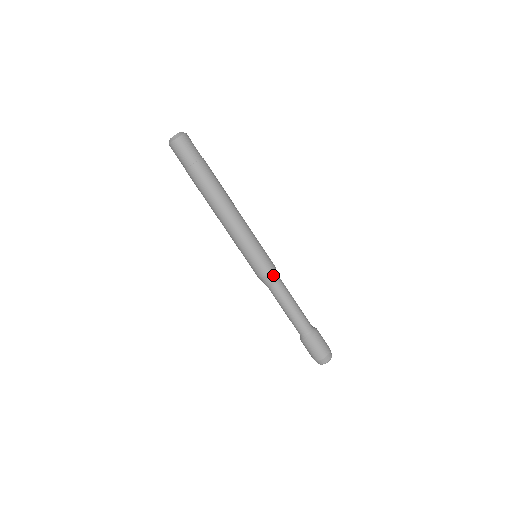
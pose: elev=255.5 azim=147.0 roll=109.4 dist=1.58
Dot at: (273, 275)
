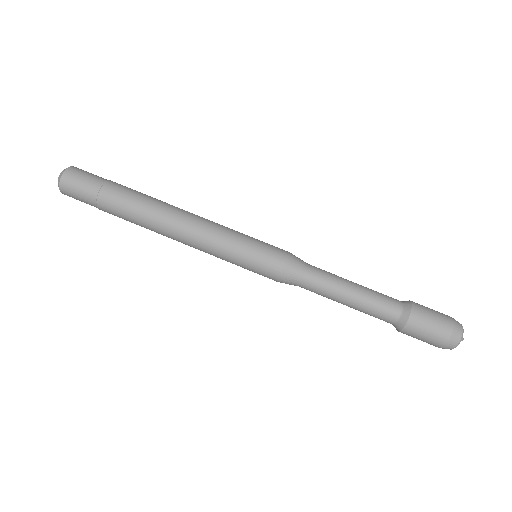
Dot at: (295, 258)
